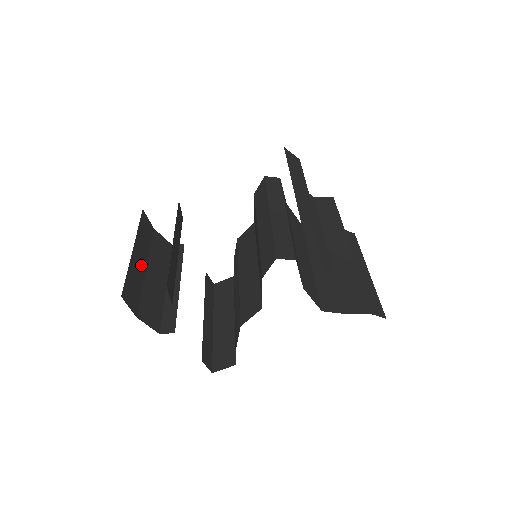
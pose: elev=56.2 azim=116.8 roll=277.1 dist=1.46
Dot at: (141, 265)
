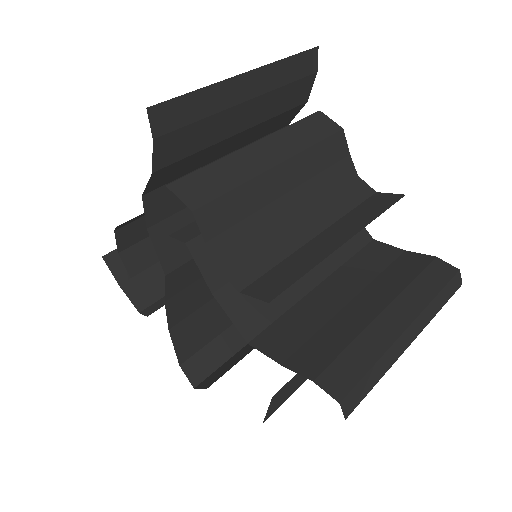
Dot at: occluded
